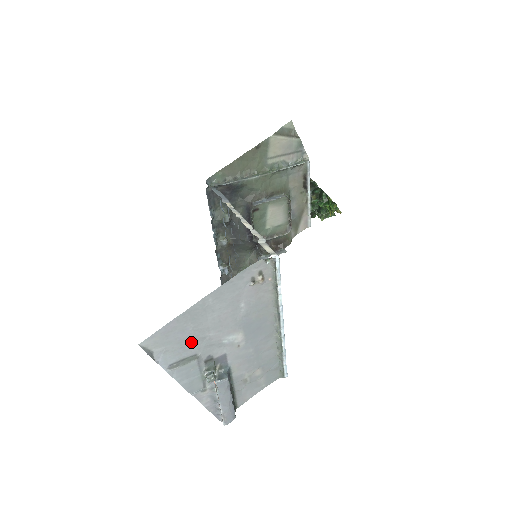
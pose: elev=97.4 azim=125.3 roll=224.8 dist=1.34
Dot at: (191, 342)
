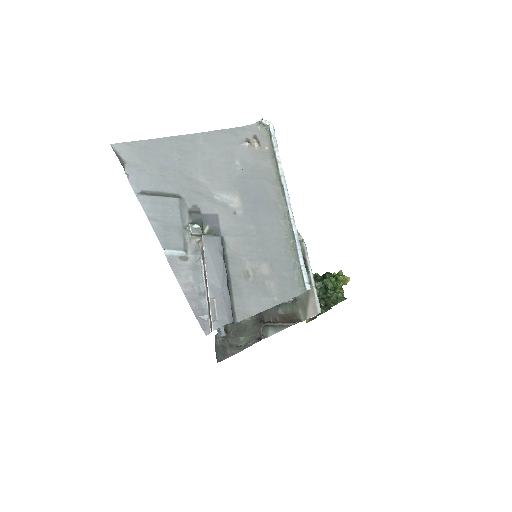
Dot at: (174, 176)
